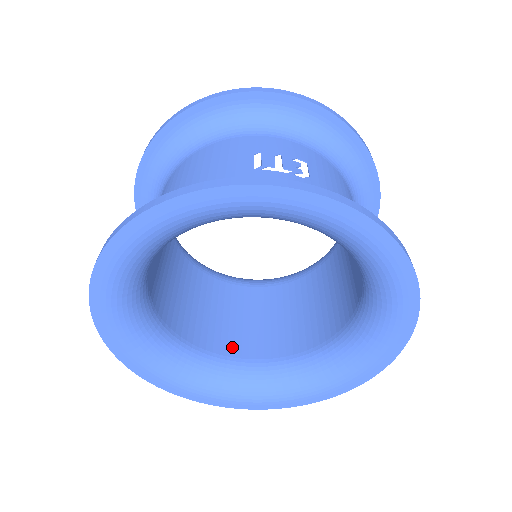
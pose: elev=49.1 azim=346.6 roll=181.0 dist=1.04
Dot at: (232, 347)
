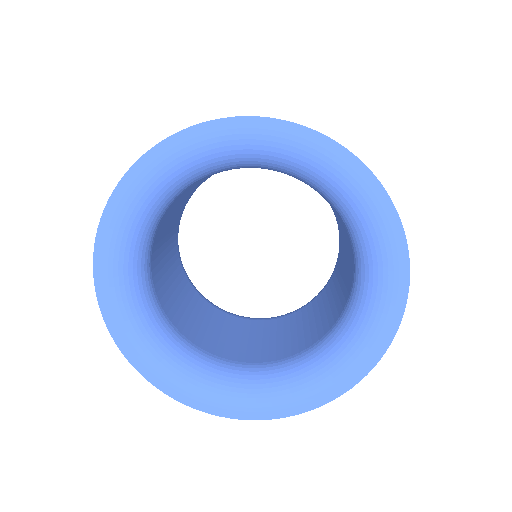
Dot at: (162, 294)
